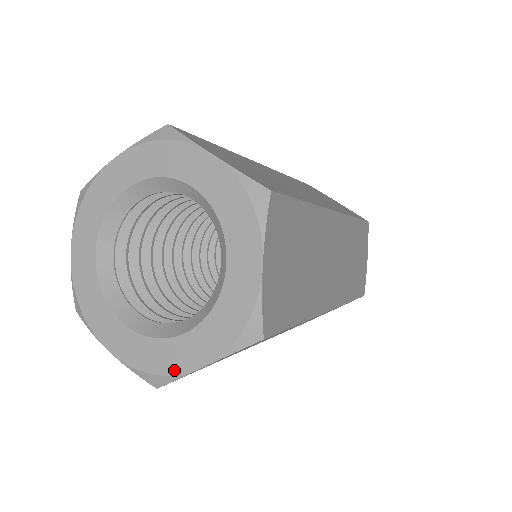
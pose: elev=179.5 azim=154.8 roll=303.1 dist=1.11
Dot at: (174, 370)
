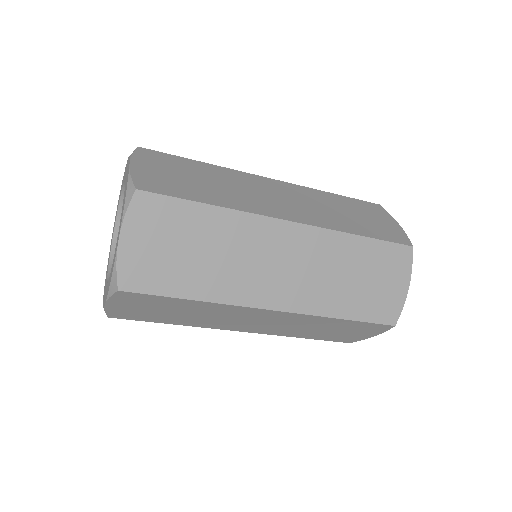
Dot at: occluded
